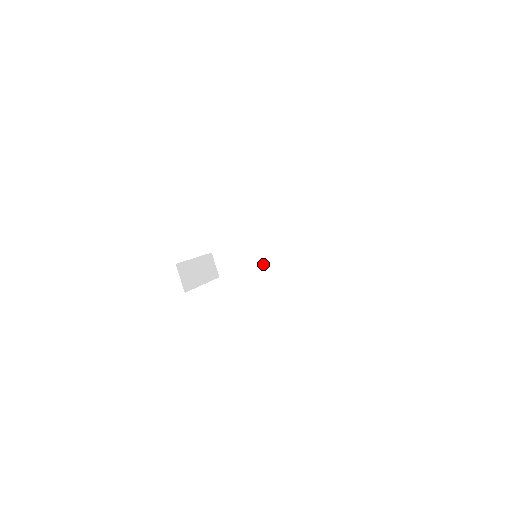
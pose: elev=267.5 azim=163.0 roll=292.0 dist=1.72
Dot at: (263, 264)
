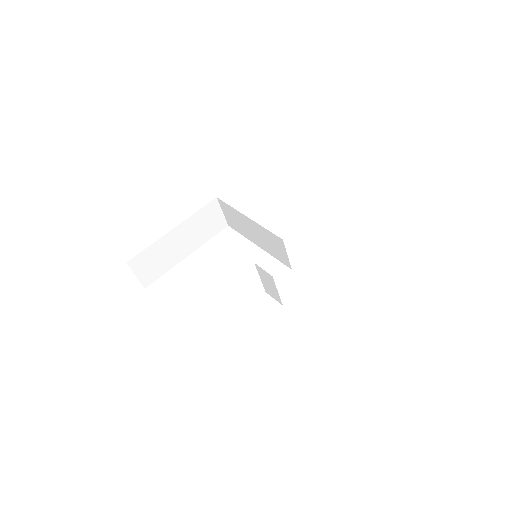
Dot at: (273, 256)
